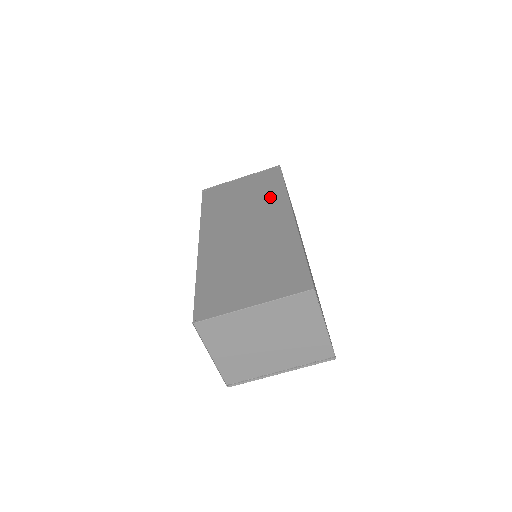
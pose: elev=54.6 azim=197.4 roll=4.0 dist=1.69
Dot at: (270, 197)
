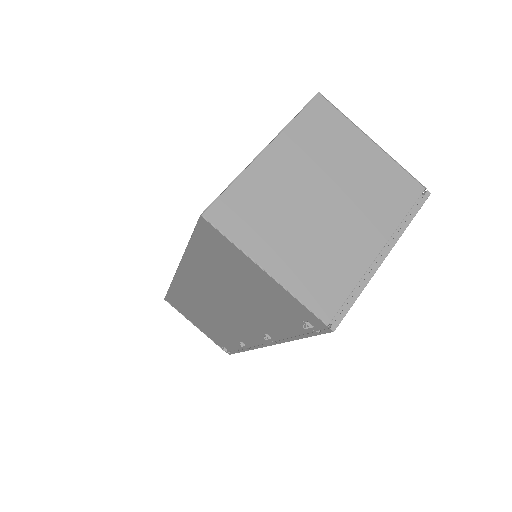
Dot at: occluded
